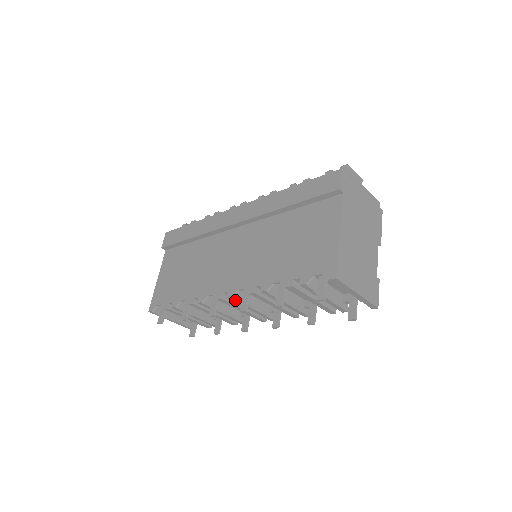
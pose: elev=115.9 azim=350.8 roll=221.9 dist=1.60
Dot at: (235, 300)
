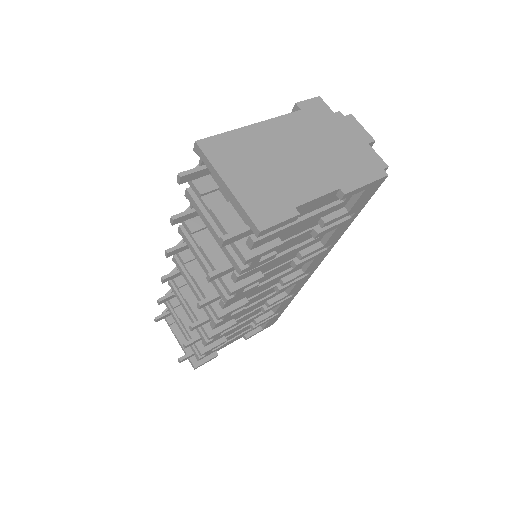
Dot at: (180, 256)
